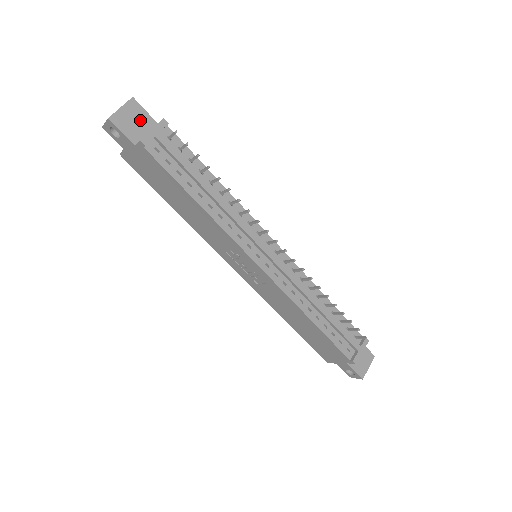
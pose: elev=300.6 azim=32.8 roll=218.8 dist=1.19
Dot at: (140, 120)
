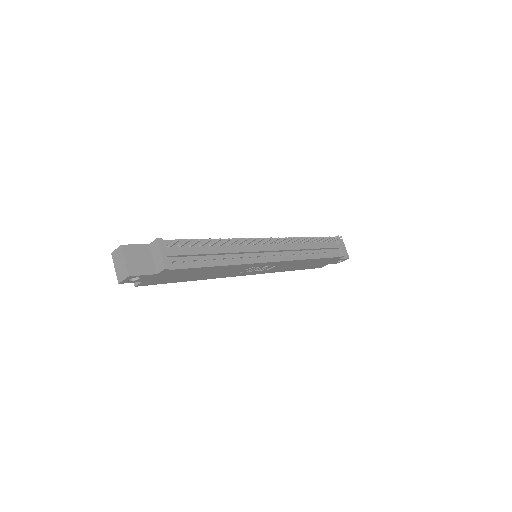
Dot at: (141, 254)
